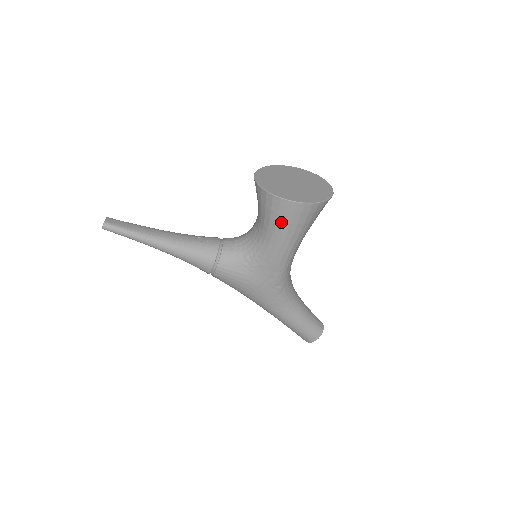
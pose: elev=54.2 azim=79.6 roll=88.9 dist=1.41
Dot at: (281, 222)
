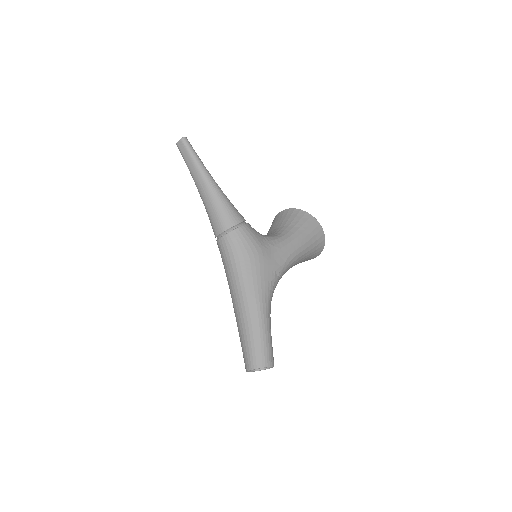
Dot at: (305, 228)
